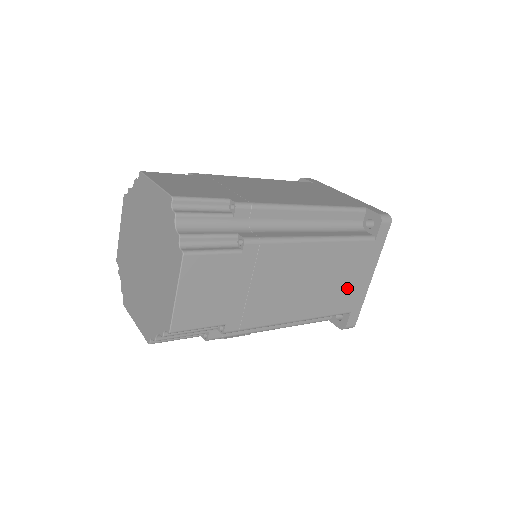
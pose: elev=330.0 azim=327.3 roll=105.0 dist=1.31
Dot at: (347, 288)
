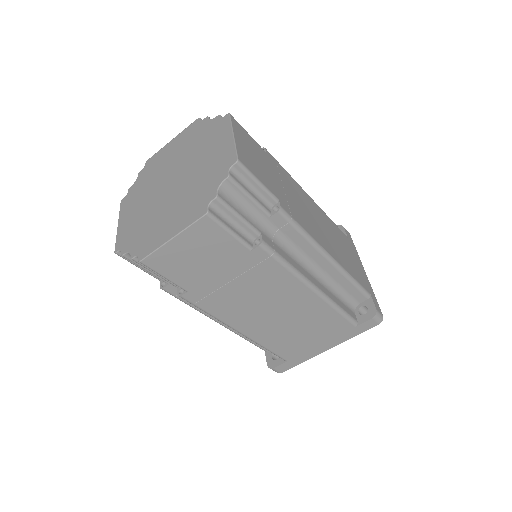
Dot at: (302, 342)
